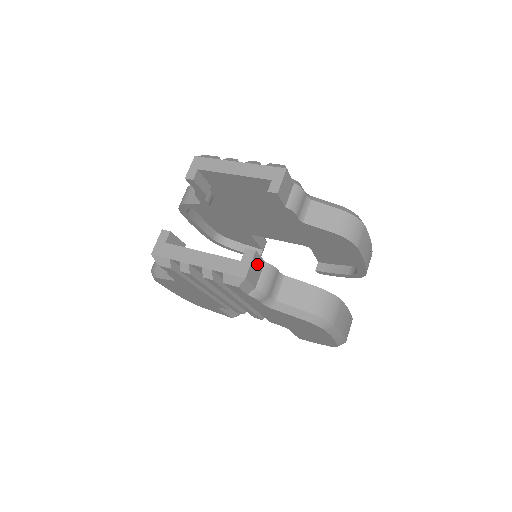
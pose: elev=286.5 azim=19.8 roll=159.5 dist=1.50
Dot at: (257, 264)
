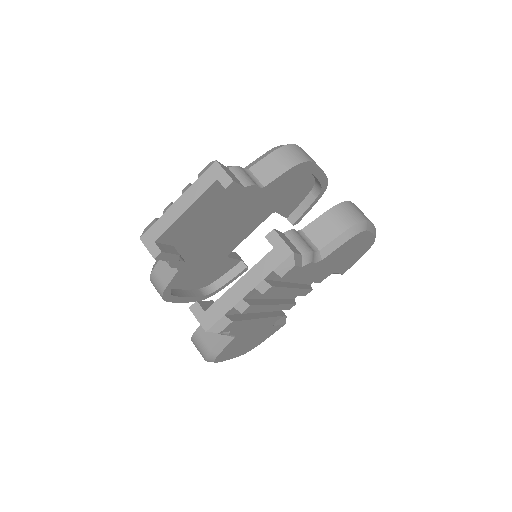
Dot at: (284, 238)
